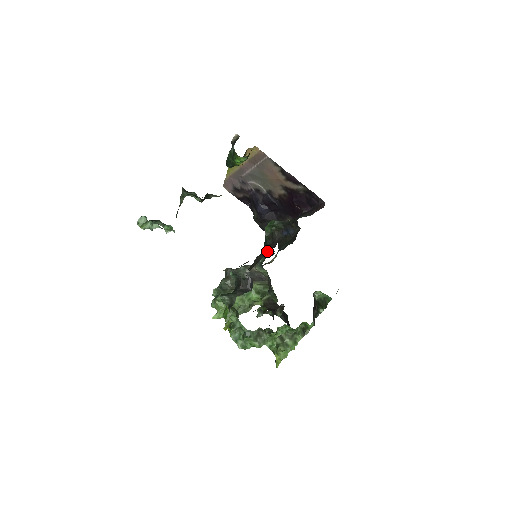
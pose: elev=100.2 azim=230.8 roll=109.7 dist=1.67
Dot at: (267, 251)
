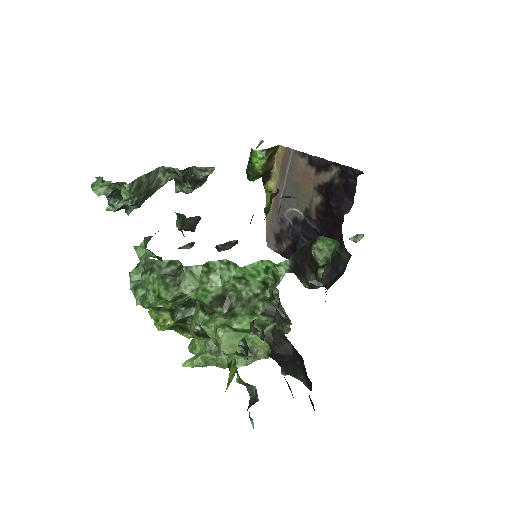
Dot at: occluded
